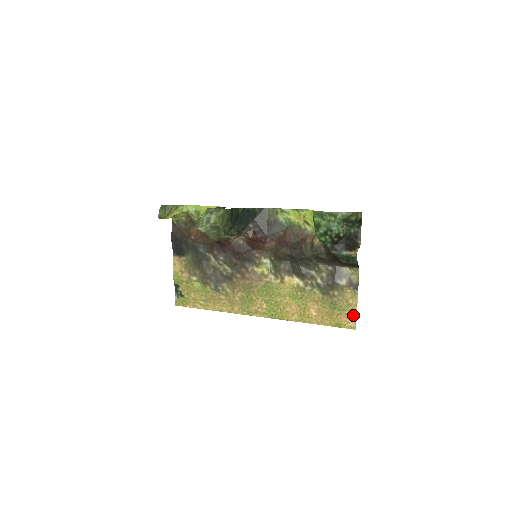
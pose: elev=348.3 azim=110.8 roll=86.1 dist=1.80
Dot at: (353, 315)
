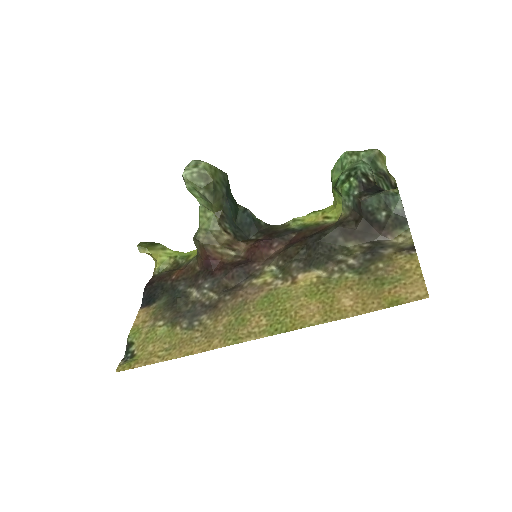
Dot at: (417, 280)
